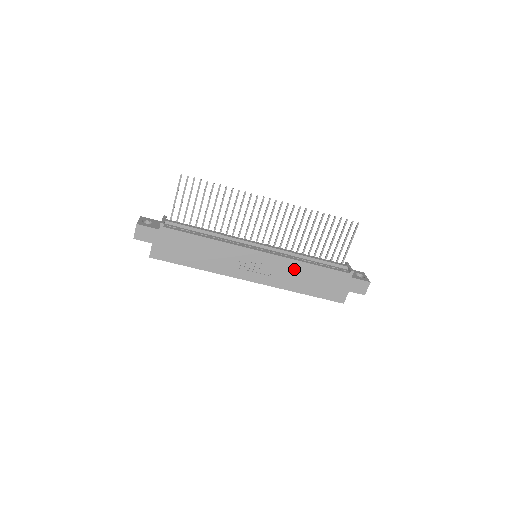
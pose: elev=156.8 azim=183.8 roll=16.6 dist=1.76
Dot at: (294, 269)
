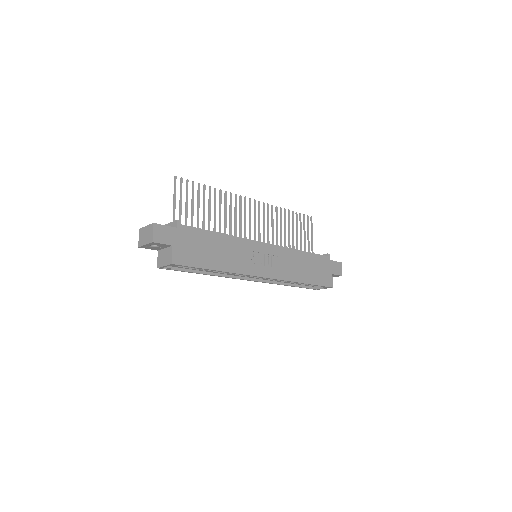
Dot at: (292, 258)
